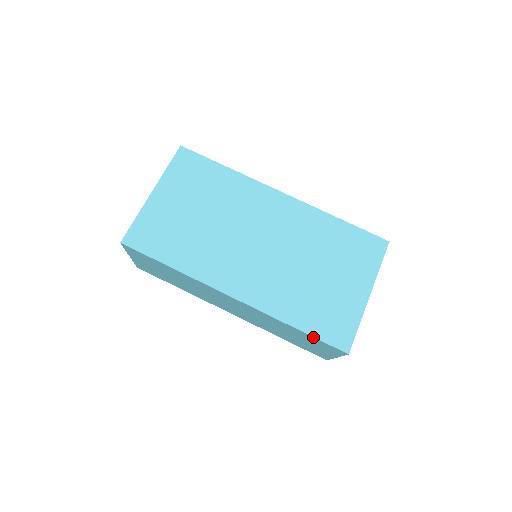
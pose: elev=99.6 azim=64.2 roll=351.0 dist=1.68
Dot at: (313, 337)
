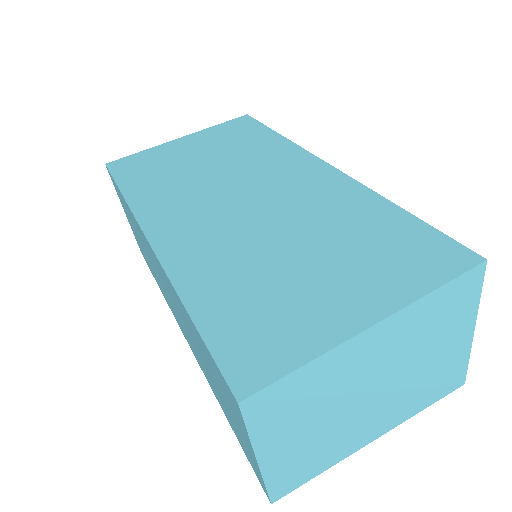
Dot at: (202, 339)
